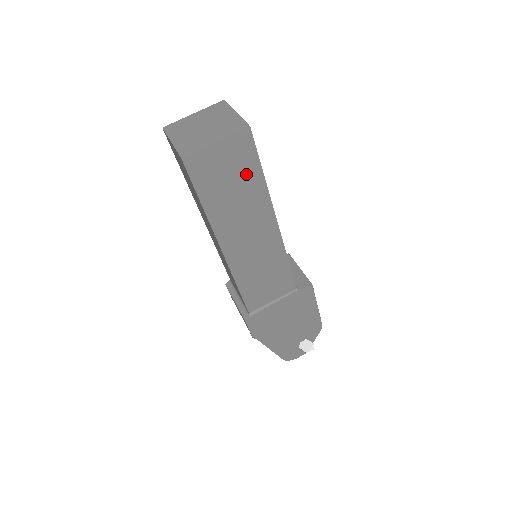
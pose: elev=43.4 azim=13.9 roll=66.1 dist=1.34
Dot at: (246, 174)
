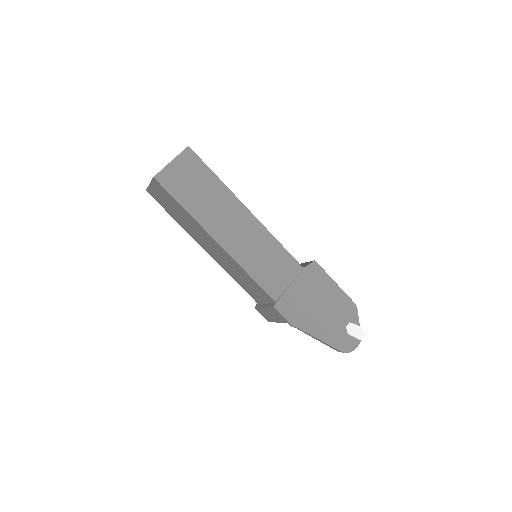
Dot at: (203, 178)
